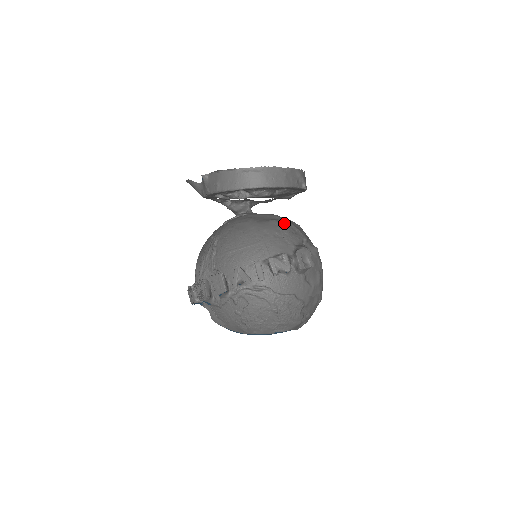
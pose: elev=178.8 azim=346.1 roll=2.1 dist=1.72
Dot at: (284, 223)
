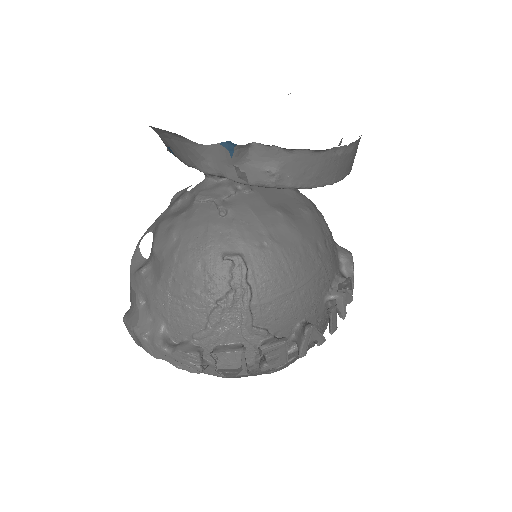
Dot at: (317, 211)
